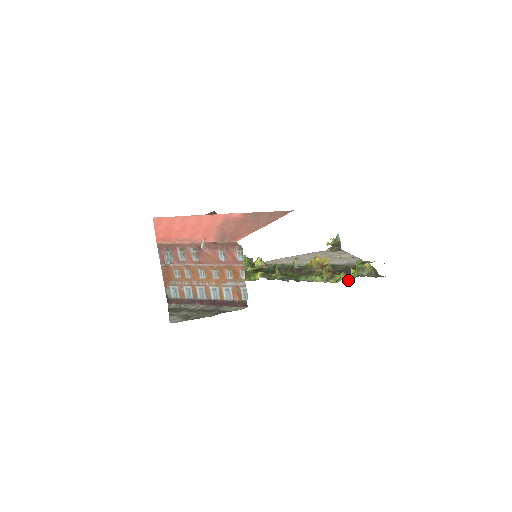
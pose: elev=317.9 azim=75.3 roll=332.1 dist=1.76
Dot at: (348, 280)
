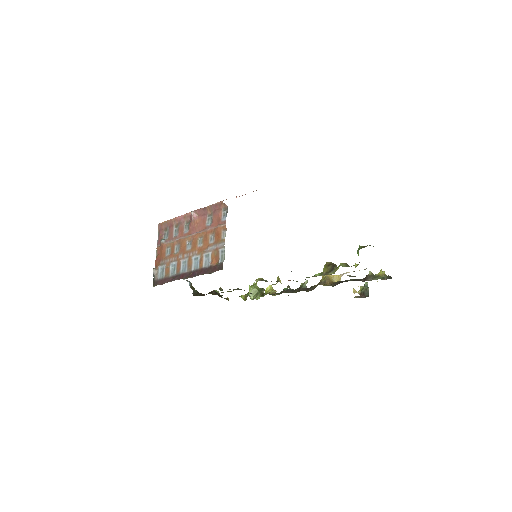
Dot at: (347, 266)
